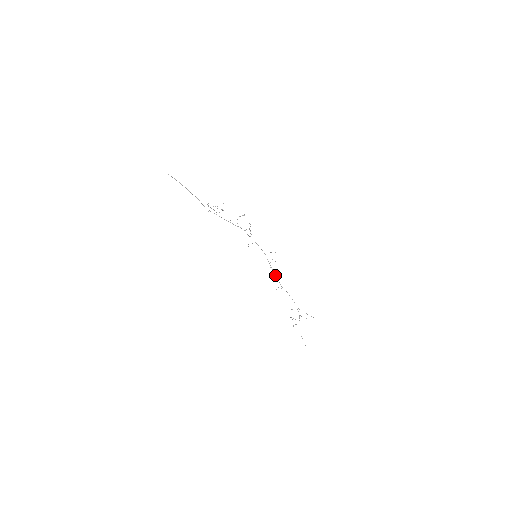
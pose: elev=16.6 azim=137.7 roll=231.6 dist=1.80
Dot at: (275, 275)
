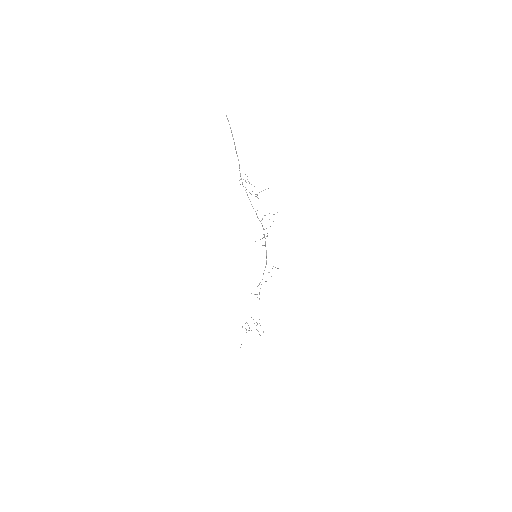
Dot at: occluded
